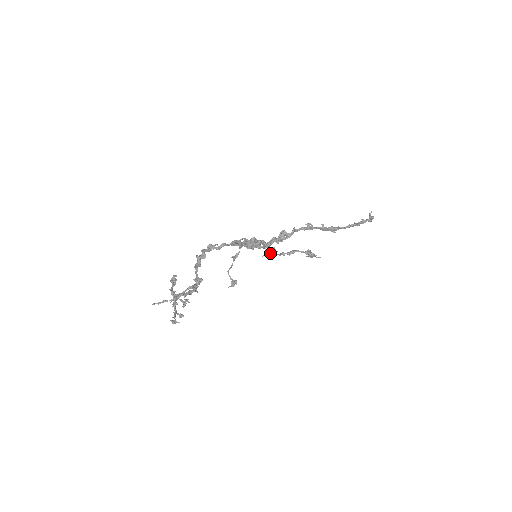
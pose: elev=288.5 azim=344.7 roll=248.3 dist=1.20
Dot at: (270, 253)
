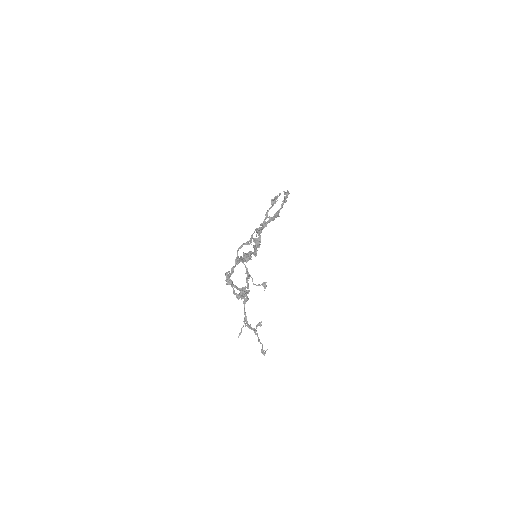
Dot at: (258, 231)
